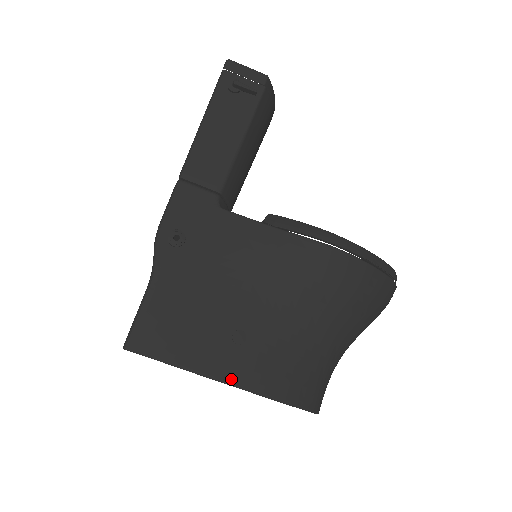
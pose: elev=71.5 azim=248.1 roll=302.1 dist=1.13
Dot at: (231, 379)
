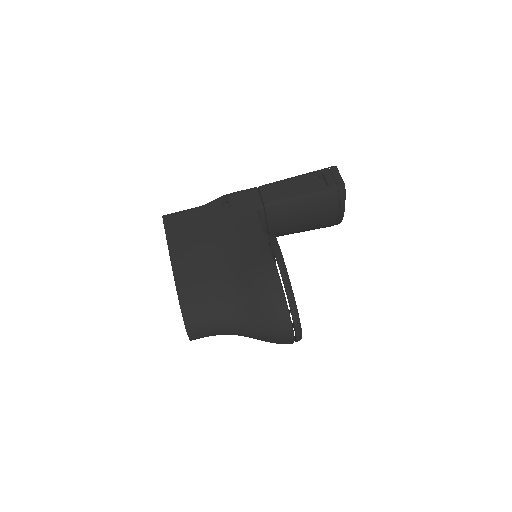
Dot at: (175, 266)
